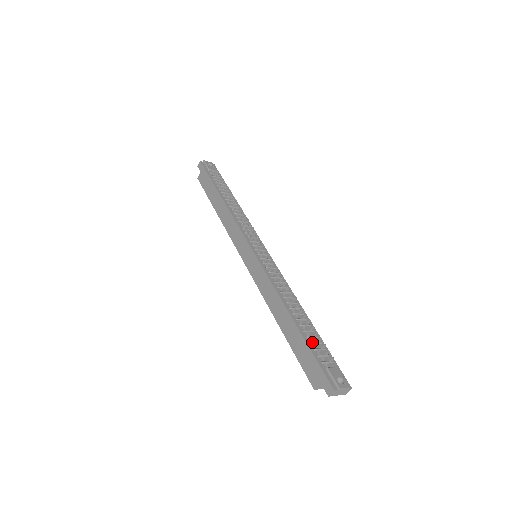
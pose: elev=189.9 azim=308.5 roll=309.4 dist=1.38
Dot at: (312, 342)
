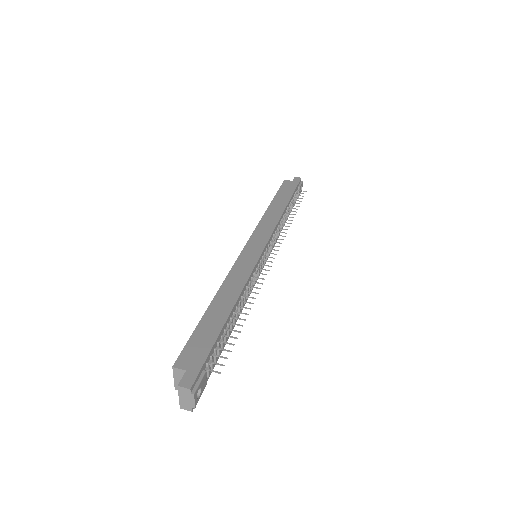
Dot at: (220, 343)
